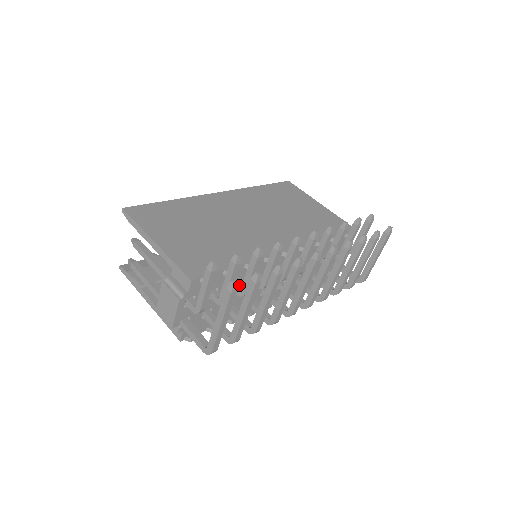
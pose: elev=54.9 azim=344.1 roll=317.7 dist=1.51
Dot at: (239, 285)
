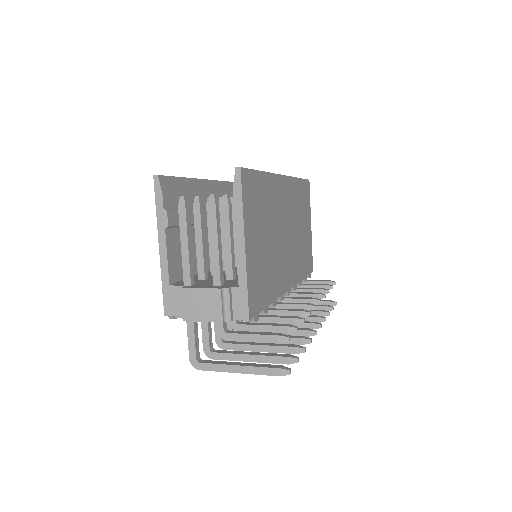
Dot at: occluded
